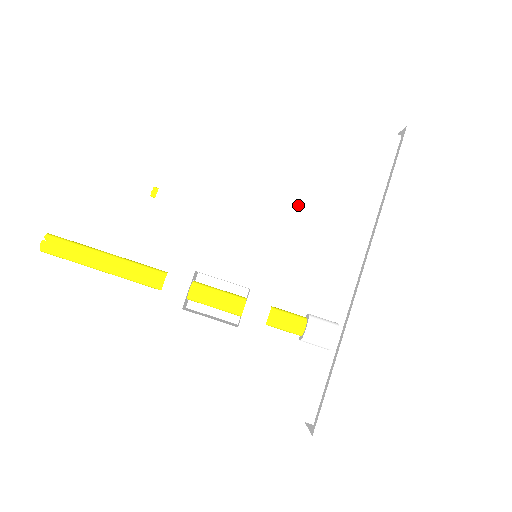
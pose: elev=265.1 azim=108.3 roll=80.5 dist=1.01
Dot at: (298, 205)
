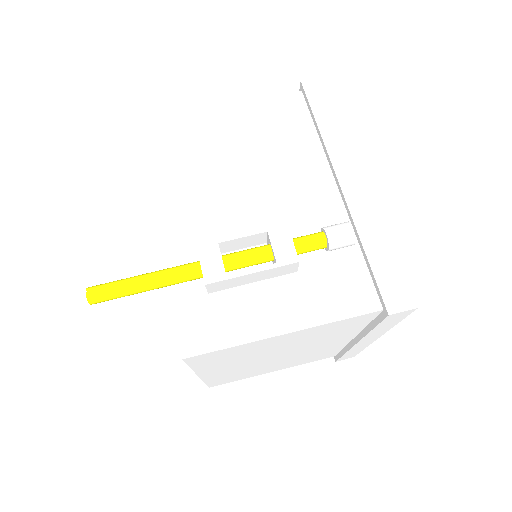
Dot at: (263, 169)
